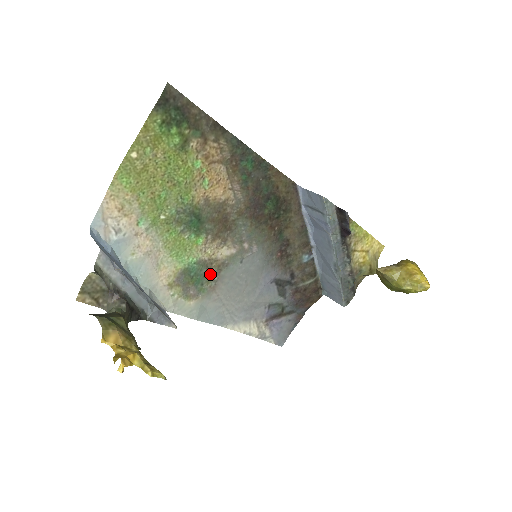
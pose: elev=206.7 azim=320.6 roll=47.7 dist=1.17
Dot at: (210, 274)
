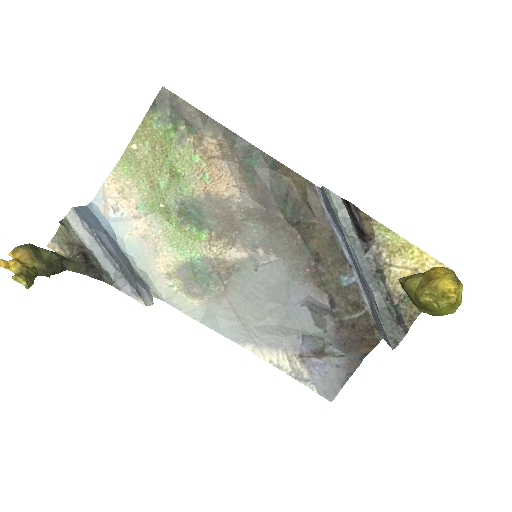
Dot at: (218, 276)
